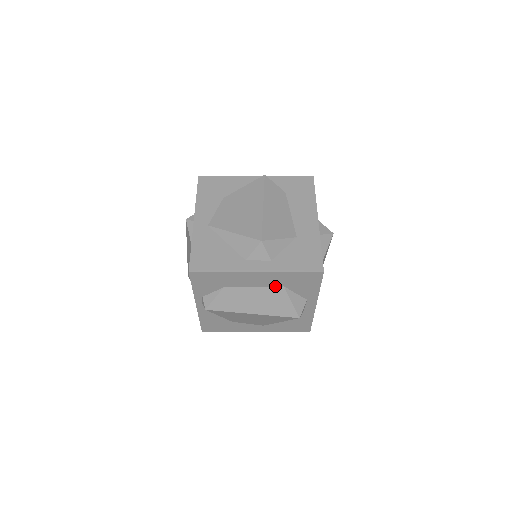
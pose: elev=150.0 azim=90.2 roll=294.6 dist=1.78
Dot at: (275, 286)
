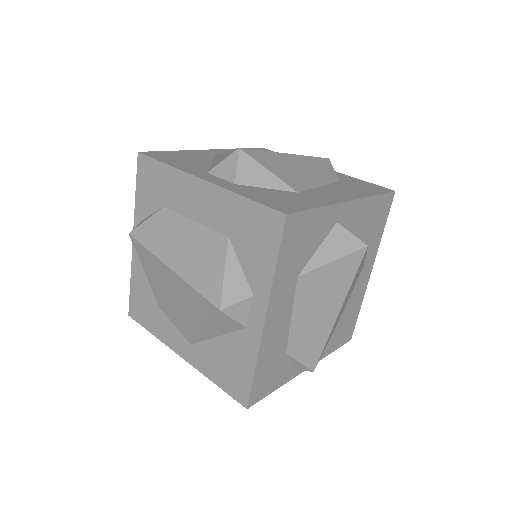
Dot at: (218, 231)
